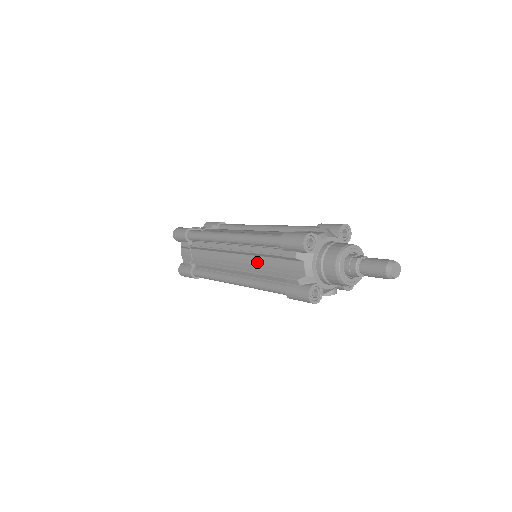
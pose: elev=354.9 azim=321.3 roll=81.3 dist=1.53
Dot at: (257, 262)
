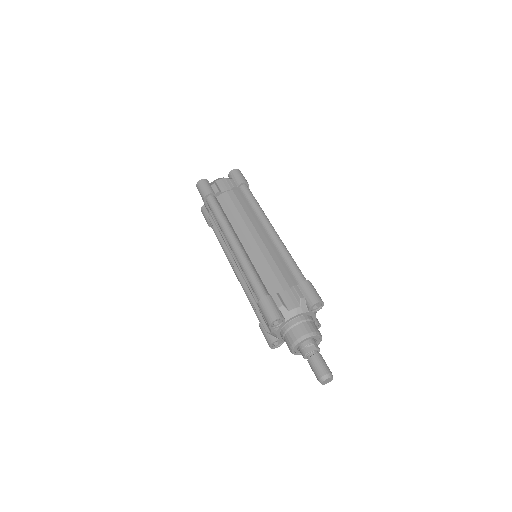
Dot at: occluded
